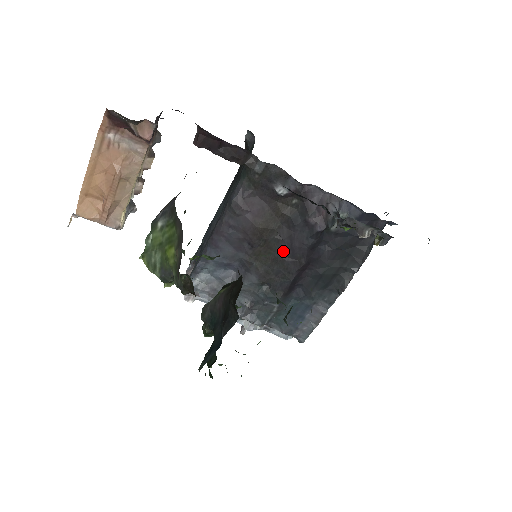
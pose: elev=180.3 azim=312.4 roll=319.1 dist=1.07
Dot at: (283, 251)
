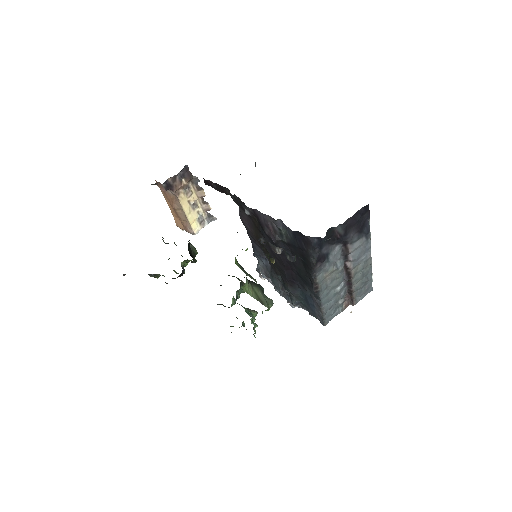
Dot at: (271, 254)
